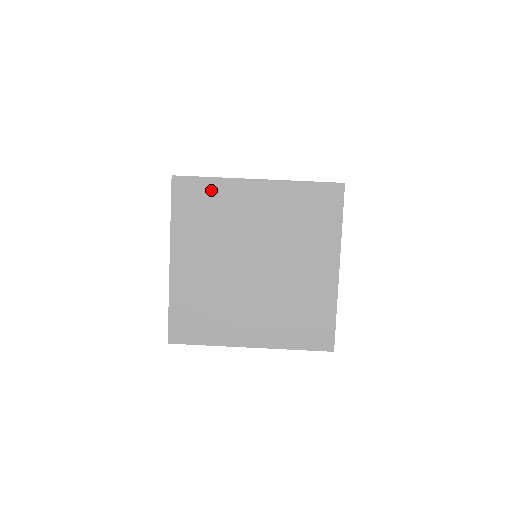
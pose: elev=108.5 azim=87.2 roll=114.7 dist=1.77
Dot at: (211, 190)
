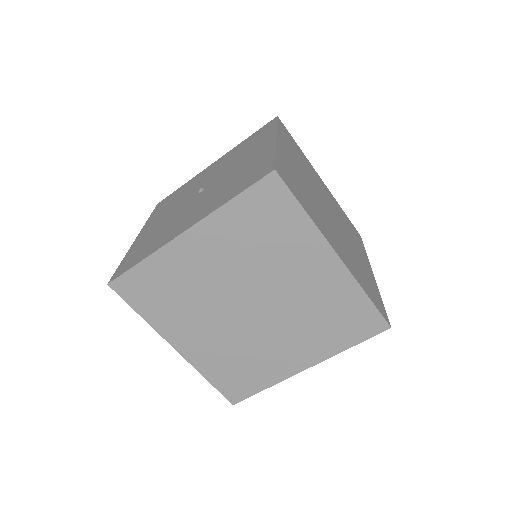
Dot at: (152, 272)
